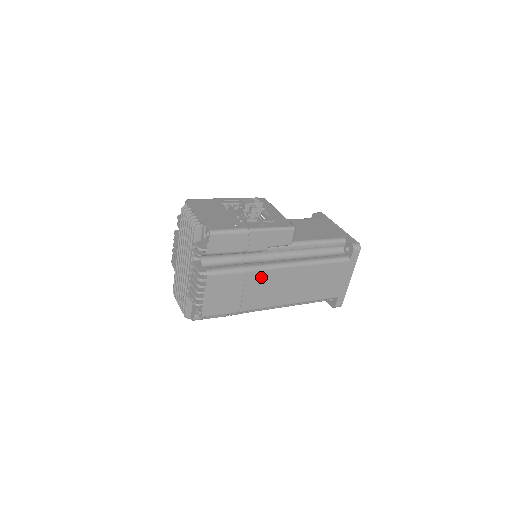
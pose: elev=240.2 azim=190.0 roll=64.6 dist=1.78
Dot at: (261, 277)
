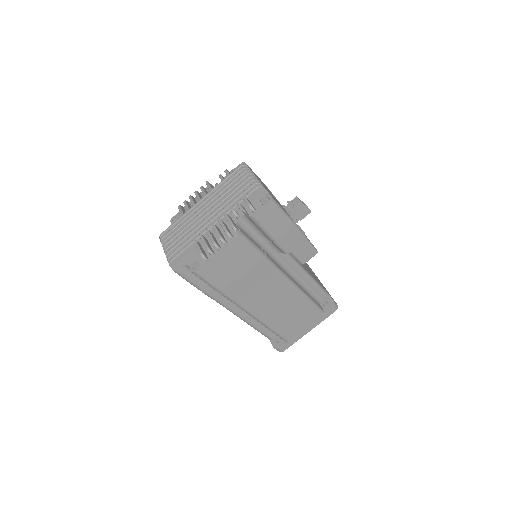
Dot at: (266, 274)
